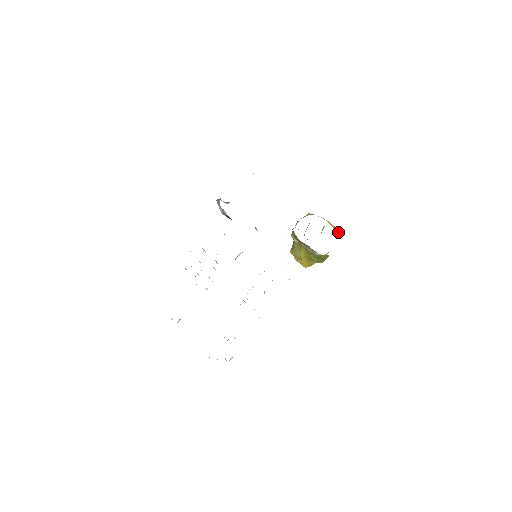
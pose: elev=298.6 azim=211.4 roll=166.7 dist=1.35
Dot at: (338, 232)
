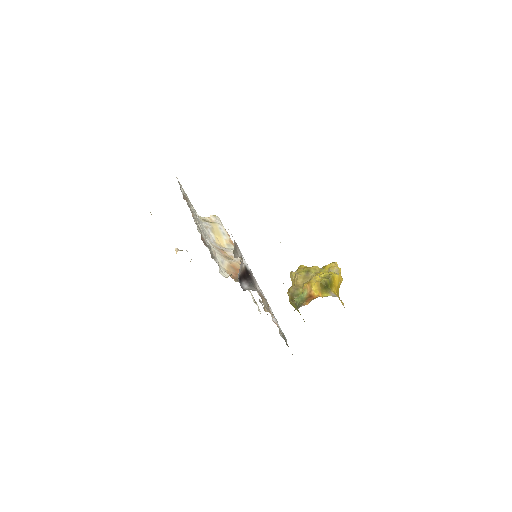
Dot at: (341, 282)
